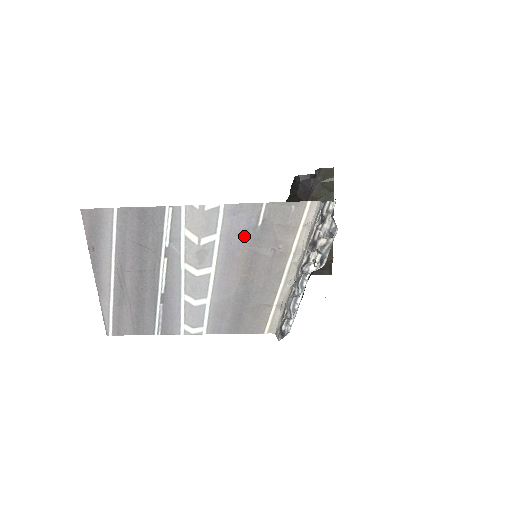
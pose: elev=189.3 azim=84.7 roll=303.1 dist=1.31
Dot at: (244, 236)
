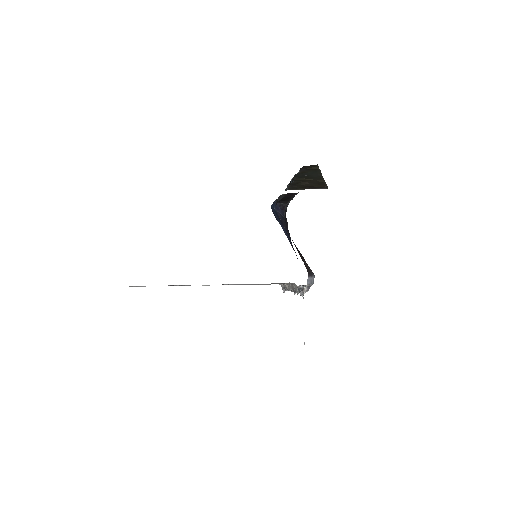
Dot at: occluded
